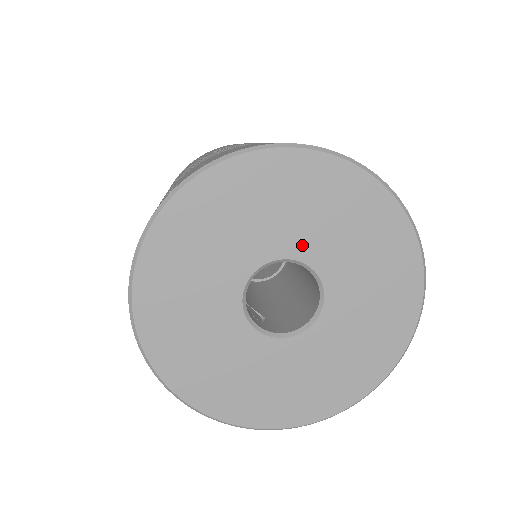
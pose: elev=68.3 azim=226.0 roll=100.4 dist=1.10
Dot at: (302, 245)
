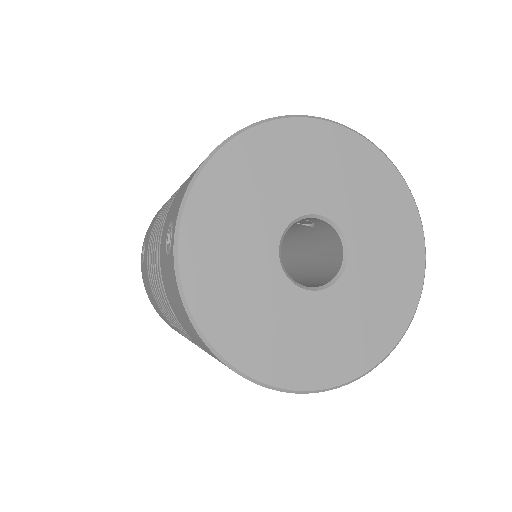
Dot at: (357, 235)
